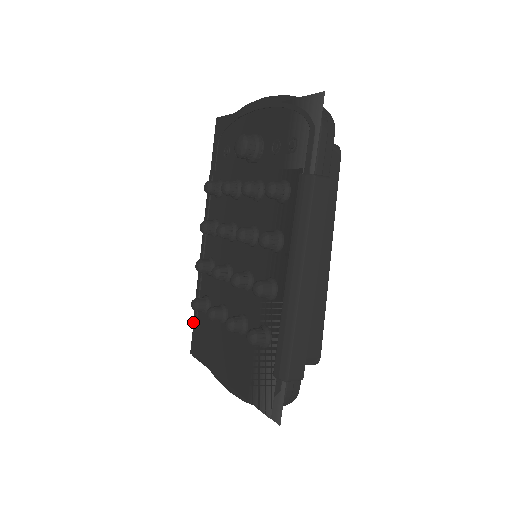
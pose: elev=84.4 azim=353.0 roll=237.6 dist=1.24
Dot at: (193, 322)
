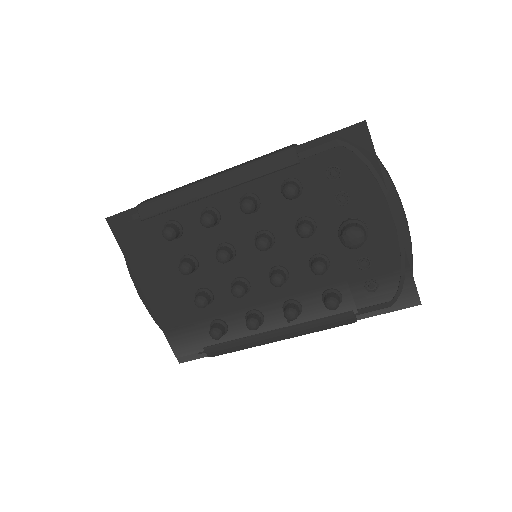
Dot at: (139, 214)
